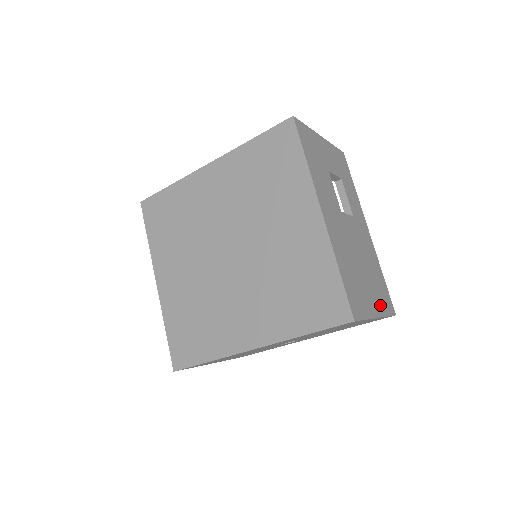
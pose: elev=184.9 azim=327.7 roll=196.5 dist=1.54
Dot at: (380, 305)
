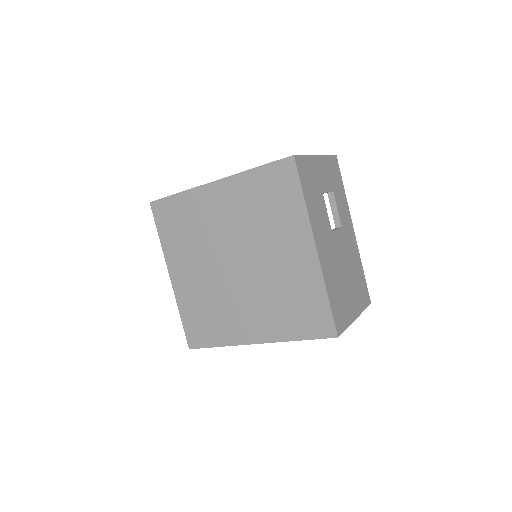
Dot at: (359, 304)
